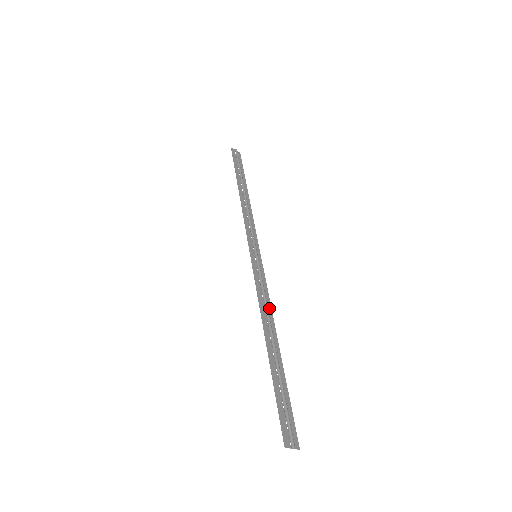
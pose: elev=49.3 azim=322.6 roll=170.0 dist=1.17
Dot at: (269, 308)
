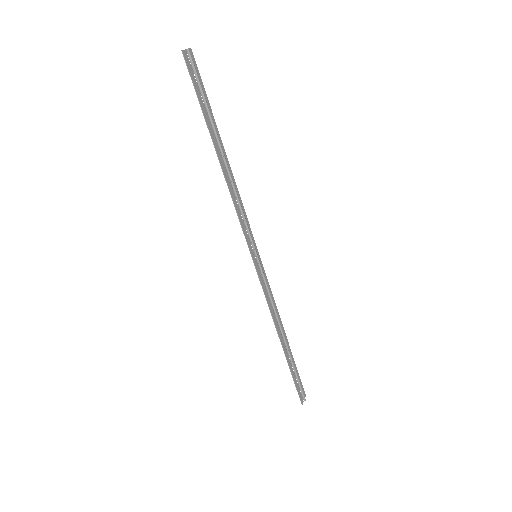
Dot at: (275, 307)
